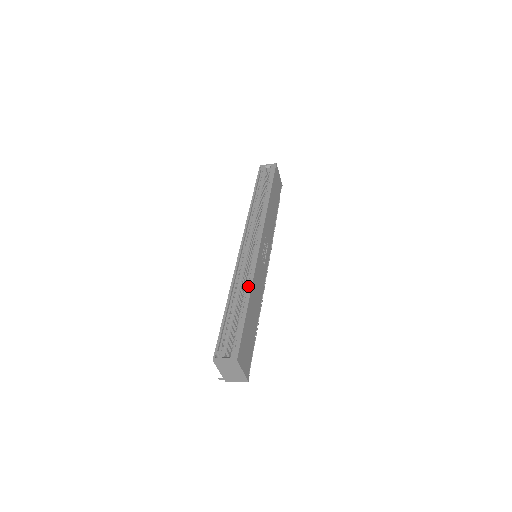
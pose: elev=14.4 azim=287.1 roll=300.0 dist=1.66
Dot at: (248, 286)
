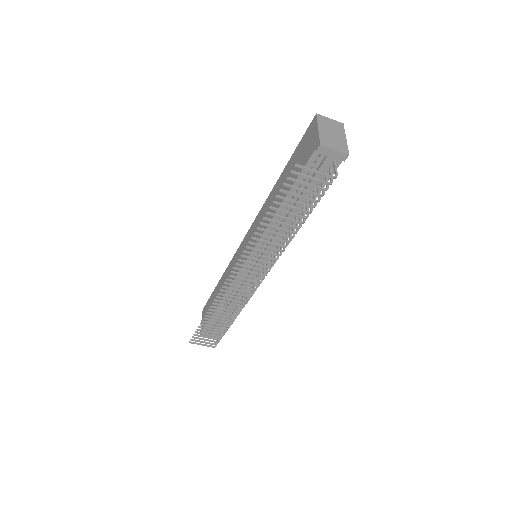
Dot at: occluded
